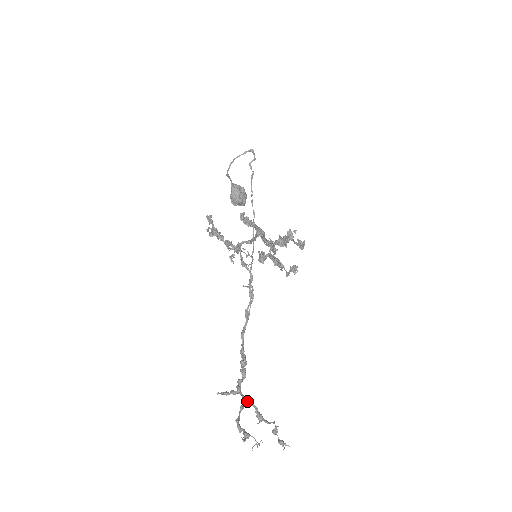
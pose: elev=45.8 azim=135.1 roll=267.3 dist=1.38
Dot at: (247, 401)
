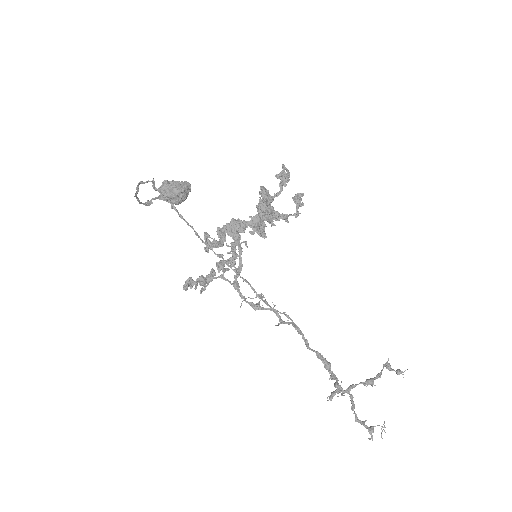
Dot at: occluded
